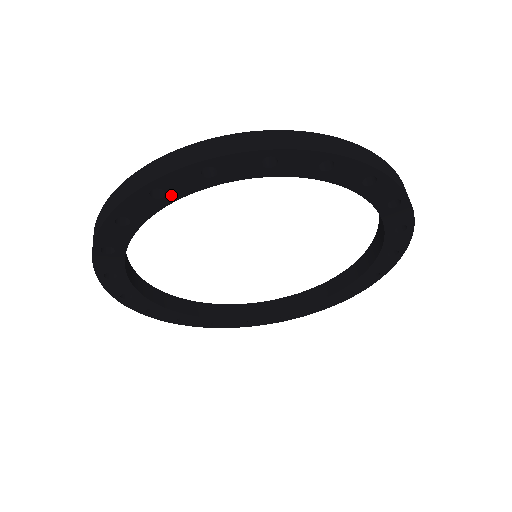
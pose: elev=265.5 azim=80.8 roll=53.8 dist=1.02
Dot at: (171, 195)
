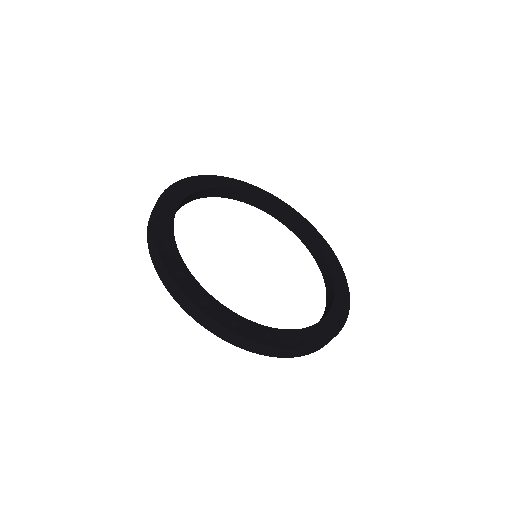
Dot at: occluded
